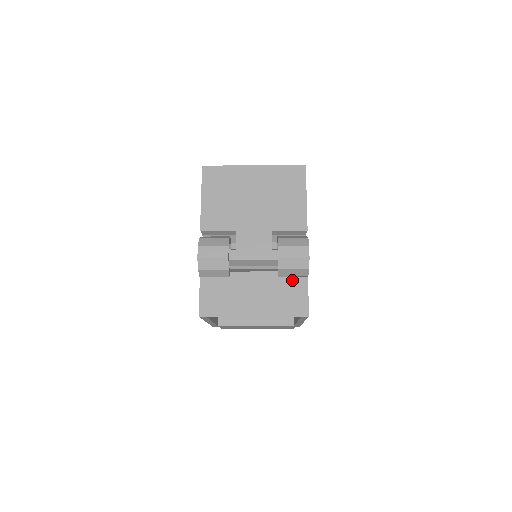
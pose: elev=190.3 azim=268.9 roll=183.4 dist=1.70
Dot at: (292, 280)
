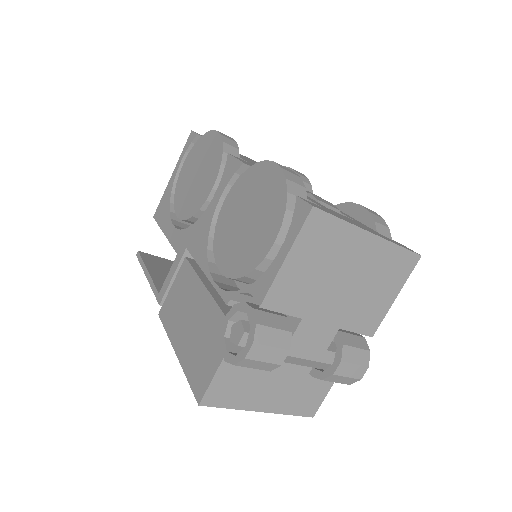
Dot at: occluded
